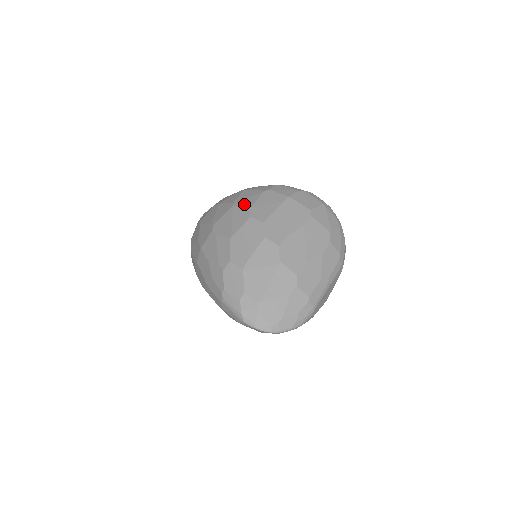
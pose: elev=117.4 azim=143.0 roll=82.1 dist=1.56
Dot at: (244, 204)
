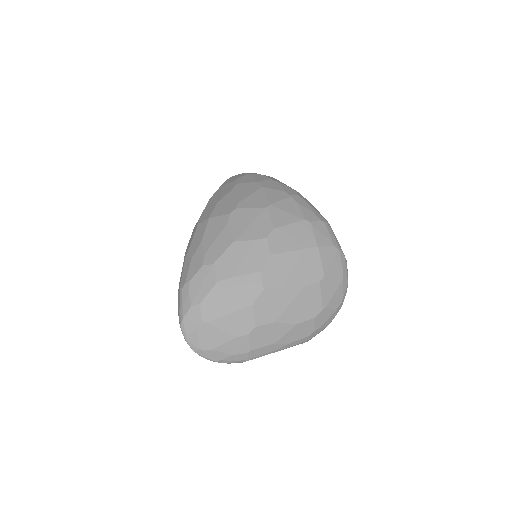
Dot at: (275, 217)
